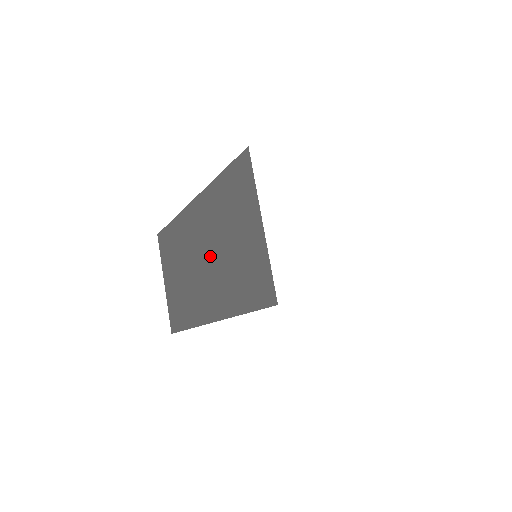
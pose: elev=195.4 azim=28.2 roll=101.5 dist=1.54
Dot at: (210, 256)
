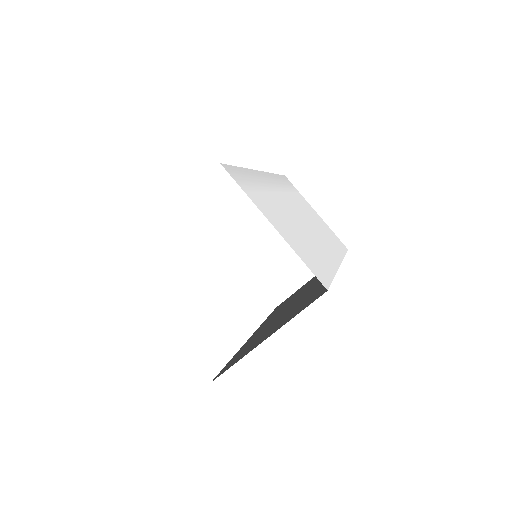
Dot at: occluded
